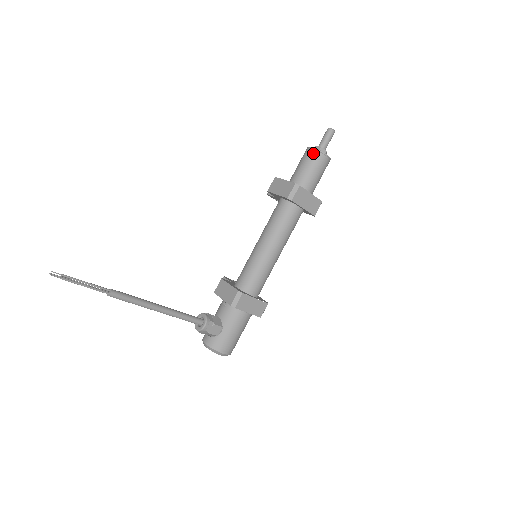
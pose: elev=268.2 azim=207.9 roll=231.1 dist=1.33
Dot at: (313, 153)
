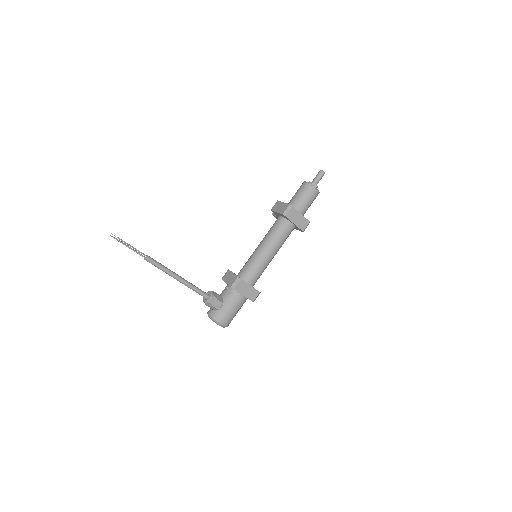
Dot at: (306, 186)
